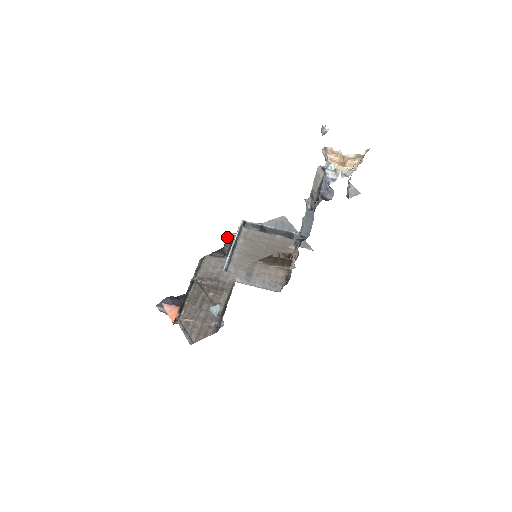
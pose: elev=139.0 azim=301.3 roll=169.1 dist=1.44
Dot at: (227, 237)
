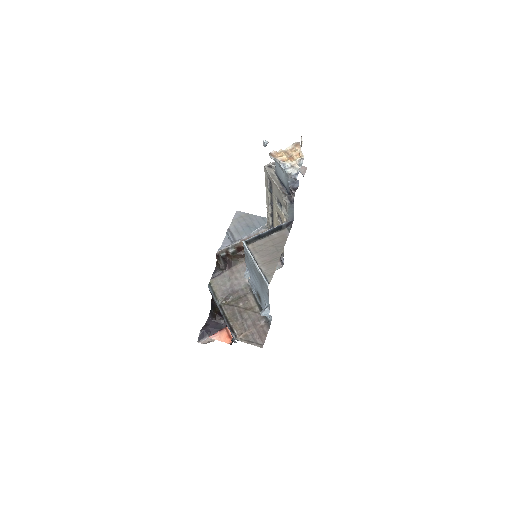
Dot at: (216, 257)
